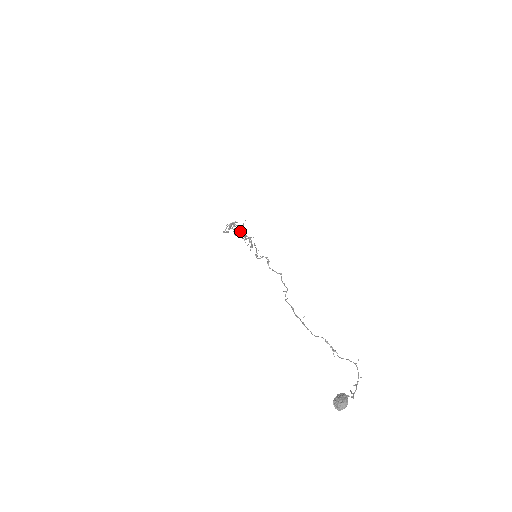
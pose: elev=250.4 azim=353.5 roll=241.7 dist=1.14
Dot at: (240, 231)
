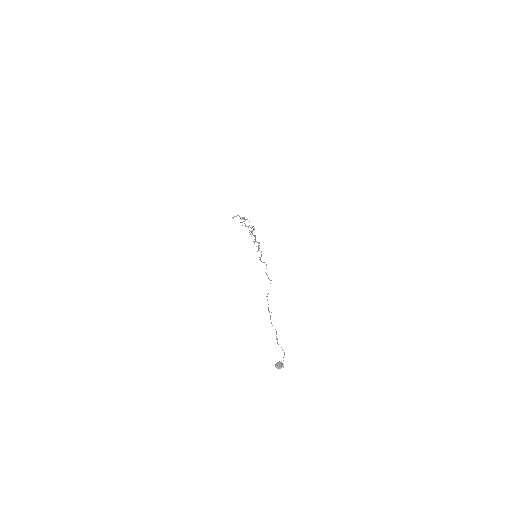
Dot at: occluded
